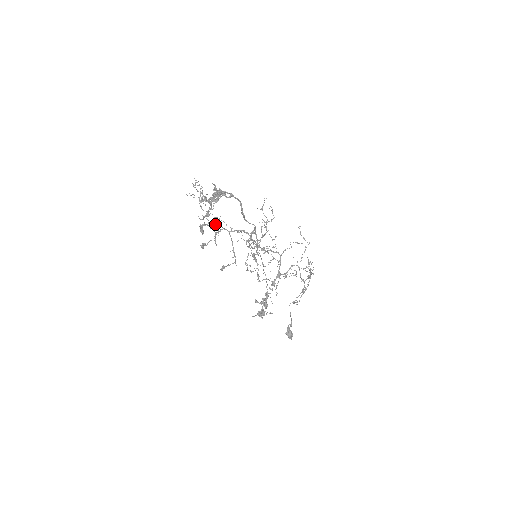
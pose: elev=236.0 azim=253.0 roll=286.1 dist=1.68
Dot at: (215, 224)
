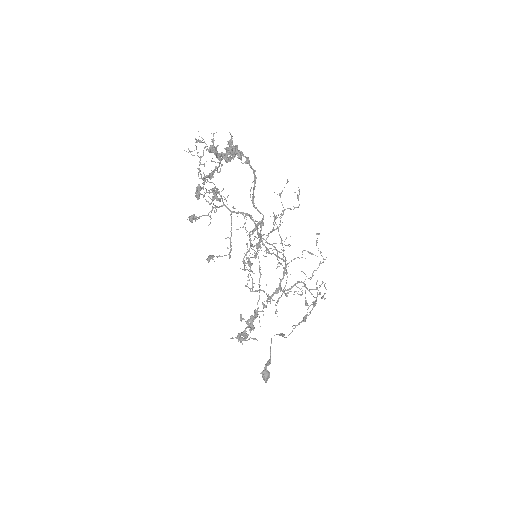
Dot at: (215, 195)
